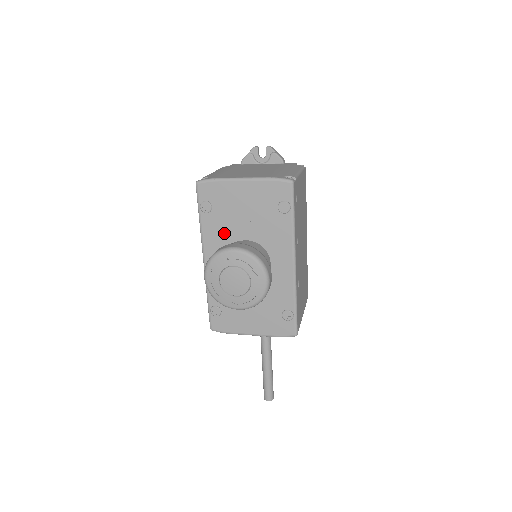
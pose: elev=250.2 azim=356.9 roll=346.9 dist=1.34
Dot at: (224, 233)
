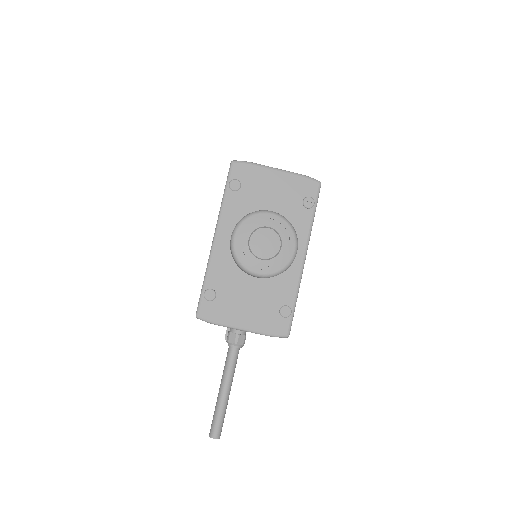
Dot at: (245, 214)
